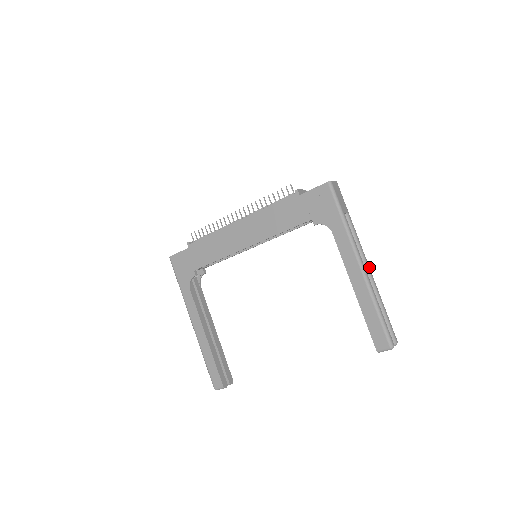
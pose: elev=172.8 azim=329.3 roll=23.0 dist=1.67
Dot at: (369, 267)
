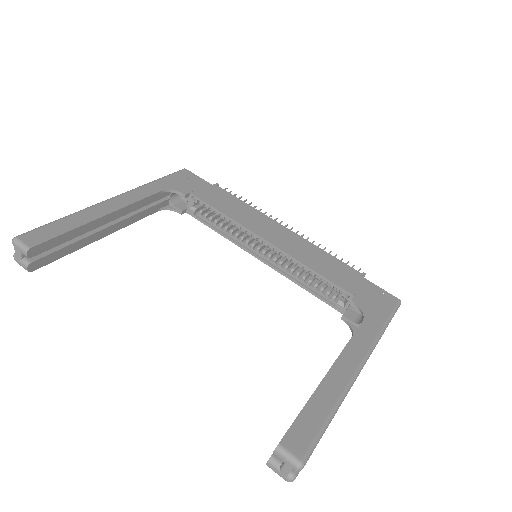
Dot at: occluded
